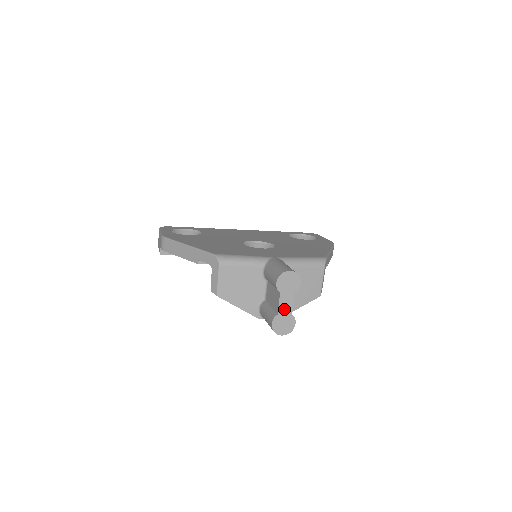
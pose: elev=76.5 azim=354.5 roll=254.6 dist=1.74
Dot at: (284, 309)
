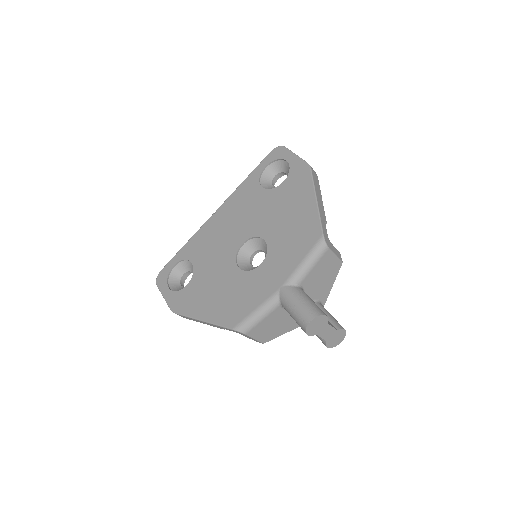
Dot at: (328, 335)
